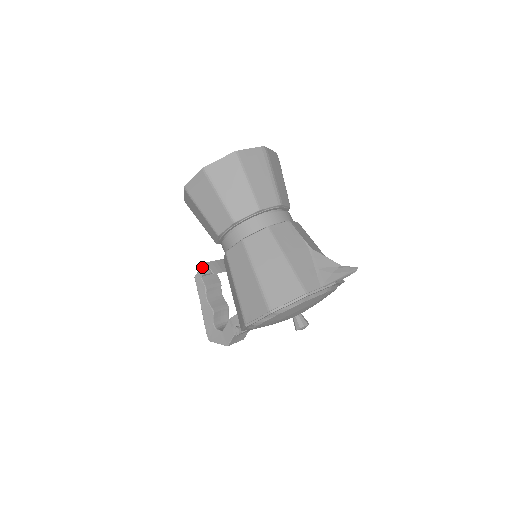
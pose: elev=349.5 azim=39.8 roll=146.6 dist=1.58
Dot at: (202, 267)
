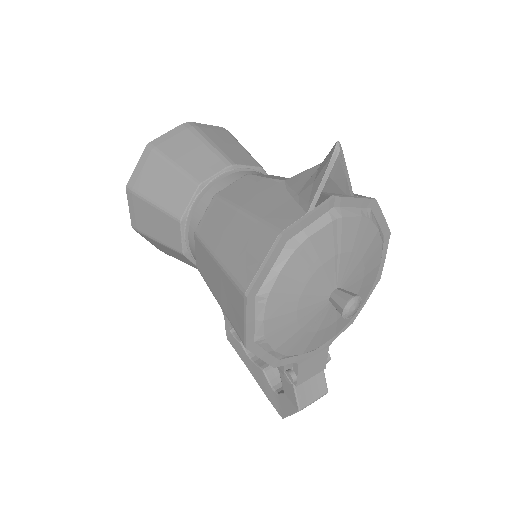
Dot at: (224, 319)
